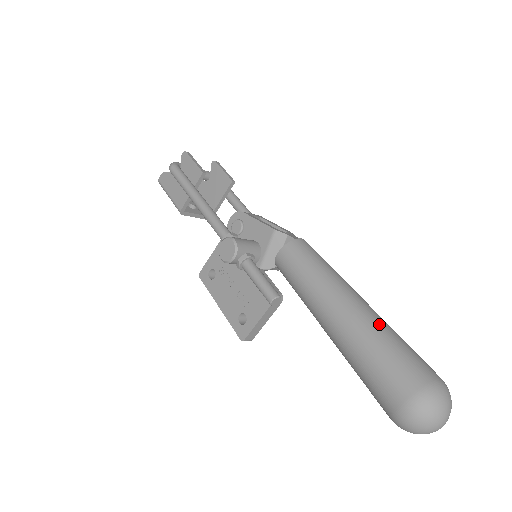
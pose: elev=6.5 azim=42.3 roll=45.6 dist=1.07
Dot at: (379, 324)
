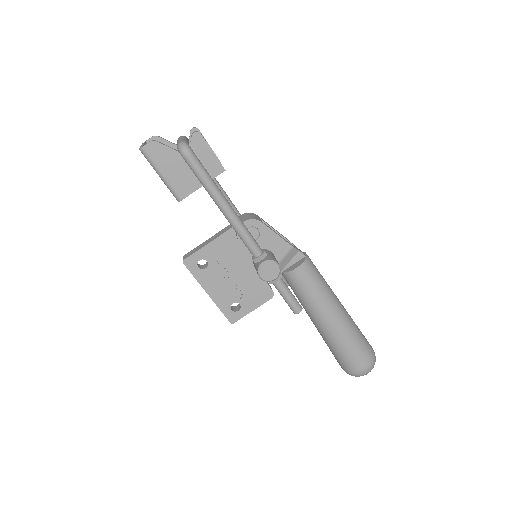
Dot at: (353, 321)
